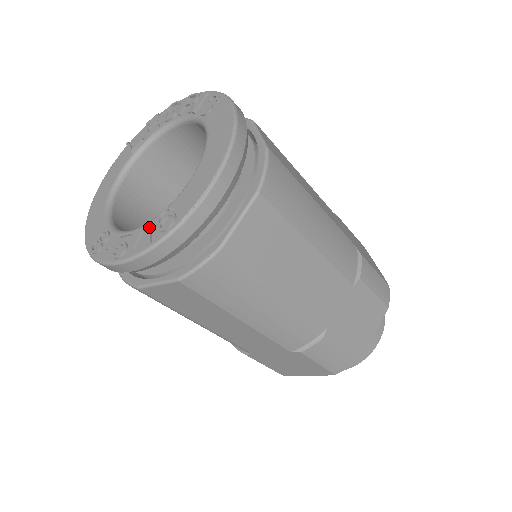
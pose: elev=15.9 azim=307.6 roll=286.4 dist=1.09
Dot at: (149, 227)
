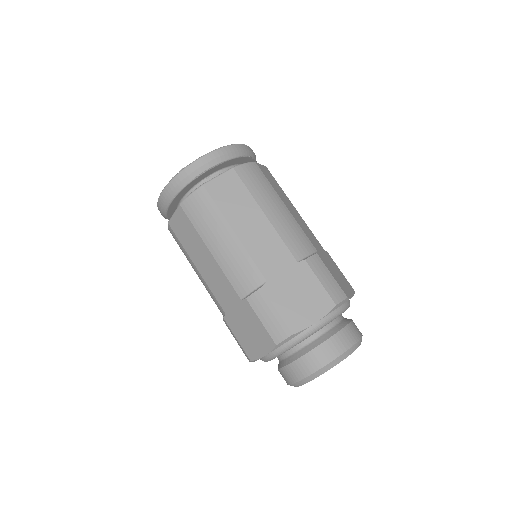
Dot at: occluded
